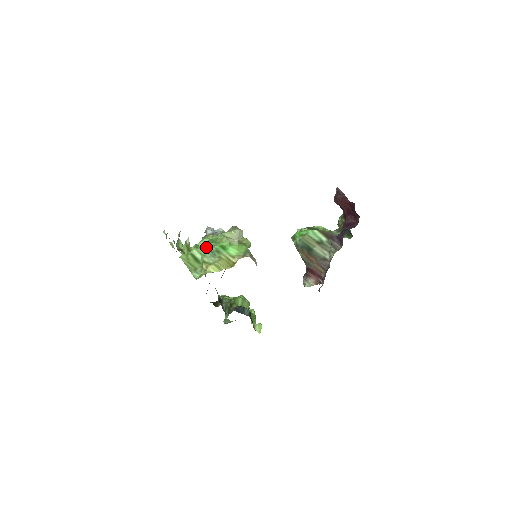
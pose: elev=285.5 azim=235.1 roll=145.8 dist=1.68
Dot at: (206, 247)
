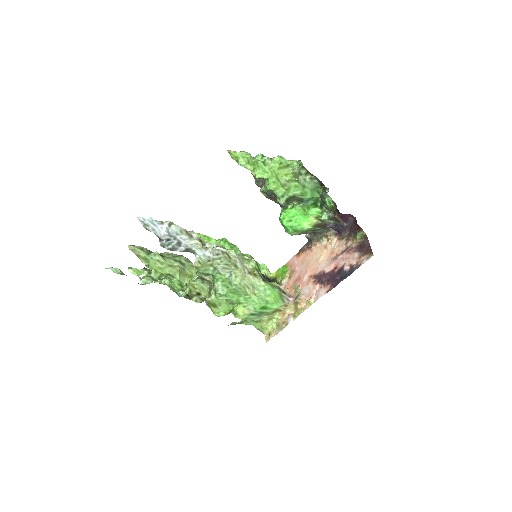
Dot at: (248, 314)
